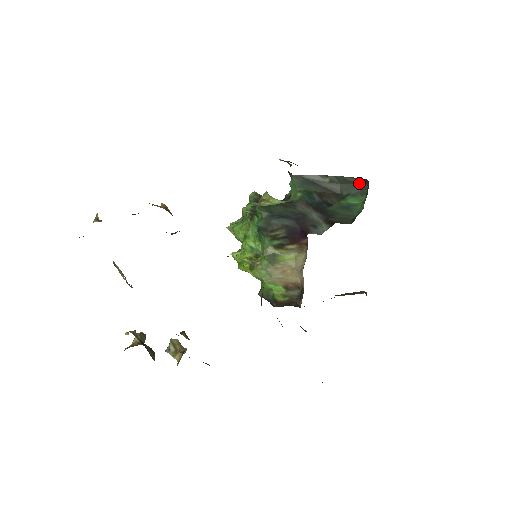
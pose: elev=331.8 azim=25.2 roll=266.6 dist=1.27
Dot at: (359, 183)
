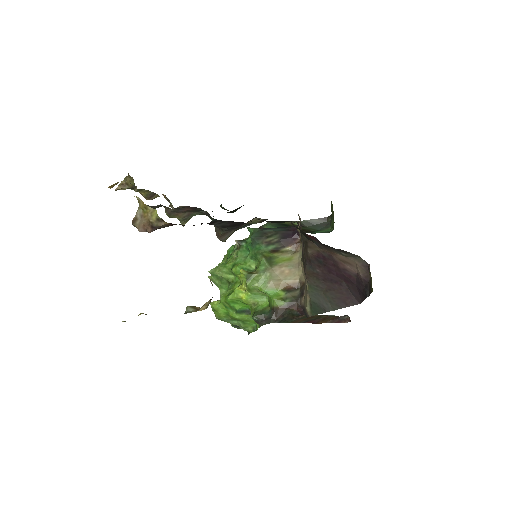
Dot at: (322, 223)
